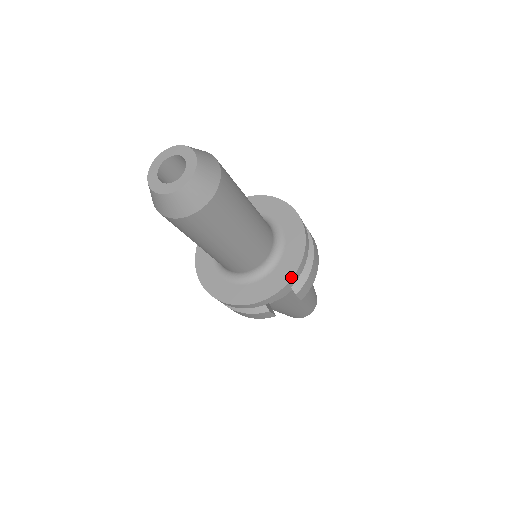
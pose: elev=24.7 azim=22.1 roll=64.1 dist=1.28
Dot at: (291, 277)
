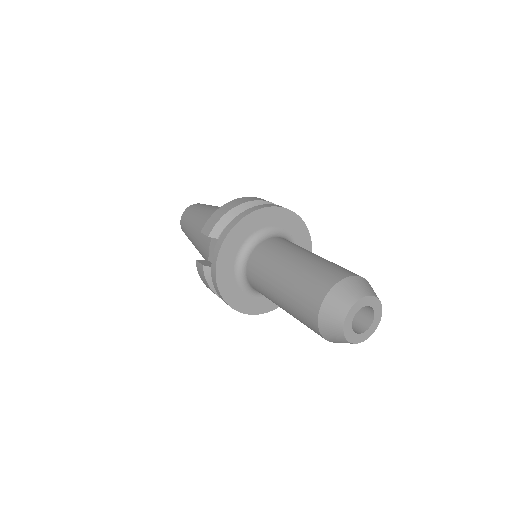
Dot at: (311, 245)
